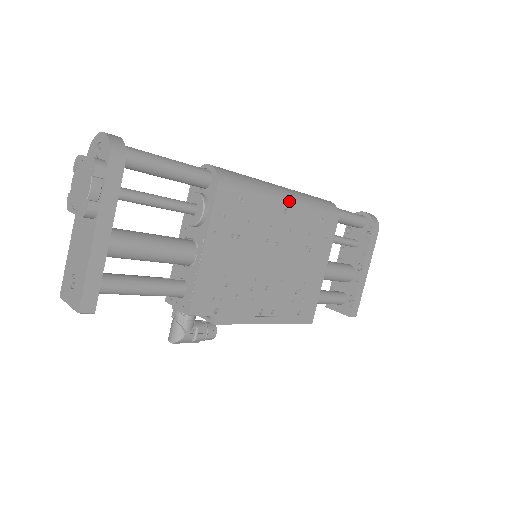
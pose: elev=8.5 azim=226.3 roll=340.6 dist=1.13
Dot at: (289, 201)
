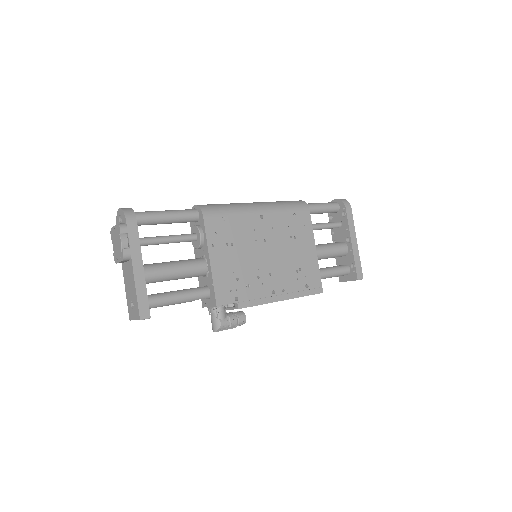
Dot at: (262, 209)
